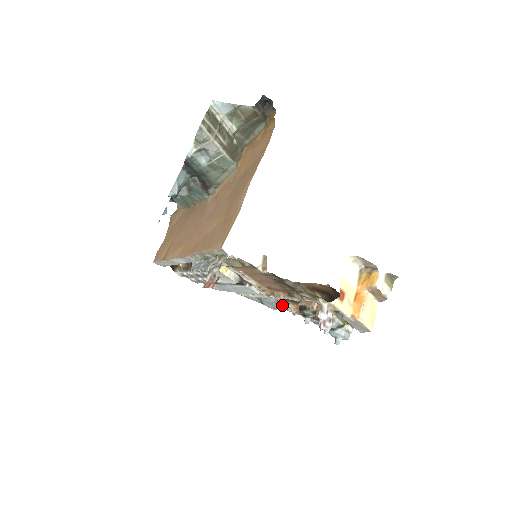
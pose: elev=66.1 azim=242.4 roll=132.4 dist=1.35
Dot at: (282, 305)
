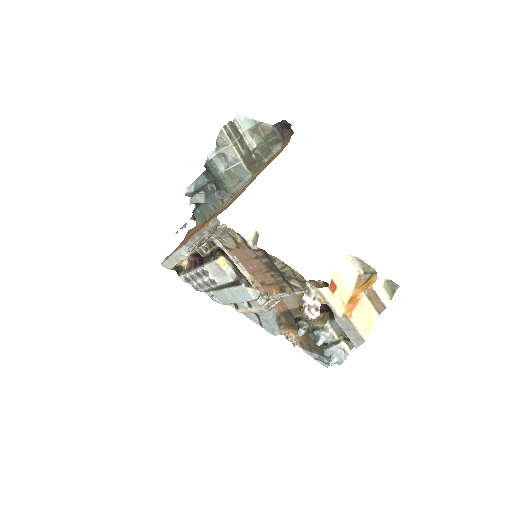
Dot at: (282, 332)
